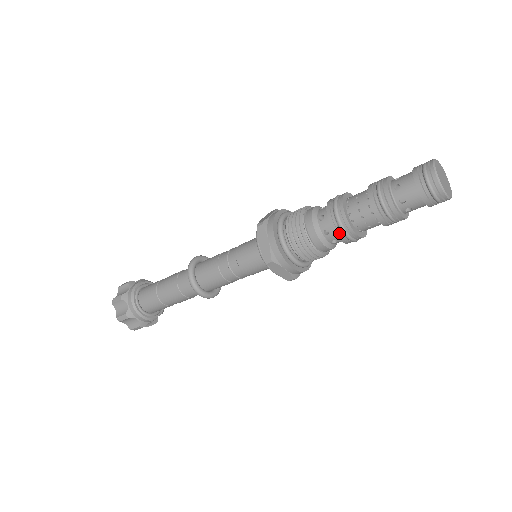
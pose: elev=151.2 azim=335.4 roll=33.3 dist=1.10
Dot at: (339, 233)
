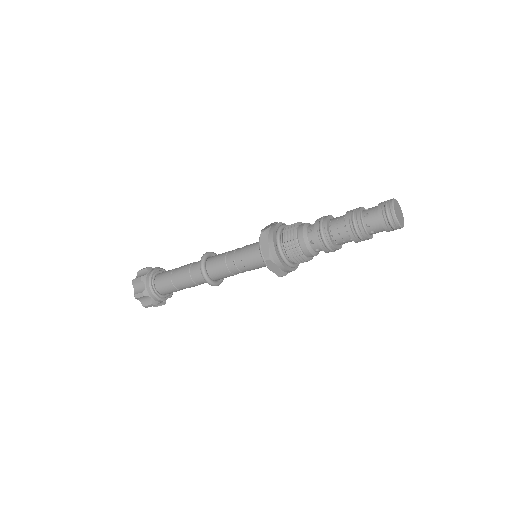
Dot at: (321, 244)
